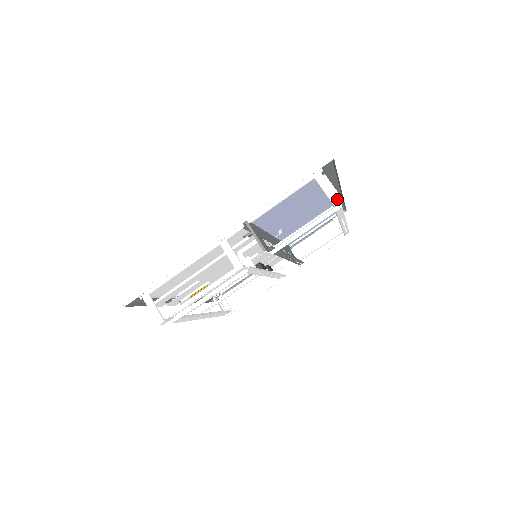
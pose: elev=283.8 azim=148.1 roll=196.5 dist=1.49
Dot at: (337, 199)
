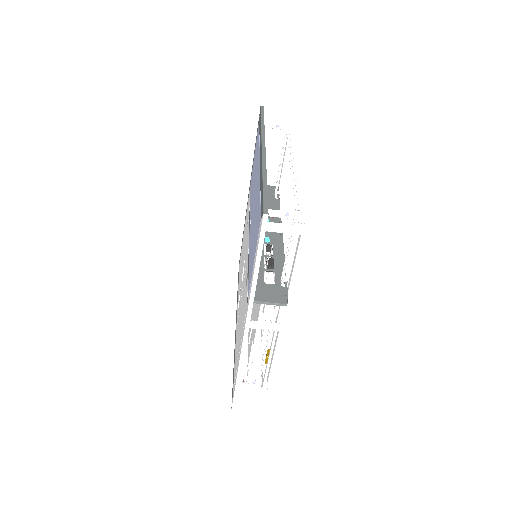
Dot at: (301, 229)
